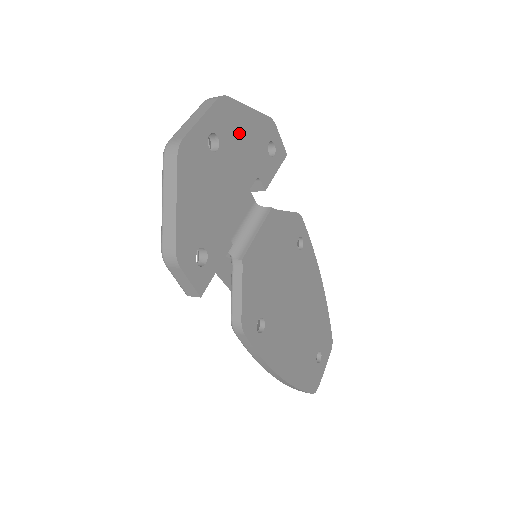
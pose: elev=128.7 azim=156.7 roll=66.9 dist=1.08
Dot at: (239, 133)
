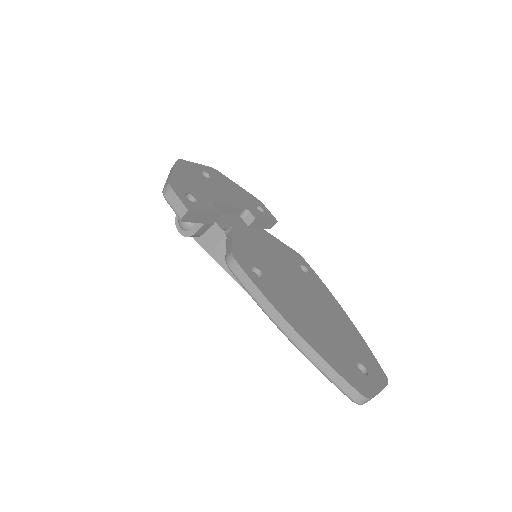
Dot at: (228, 186)
